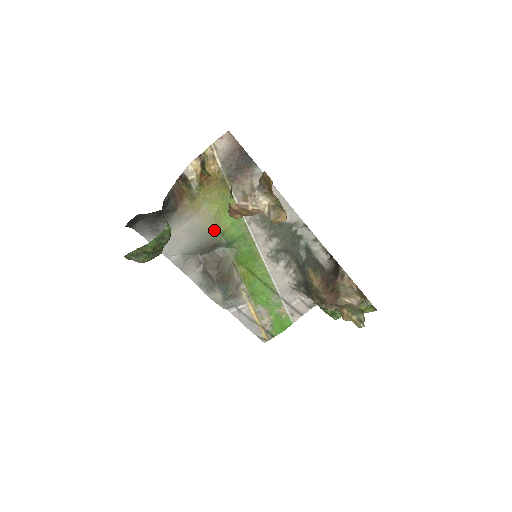
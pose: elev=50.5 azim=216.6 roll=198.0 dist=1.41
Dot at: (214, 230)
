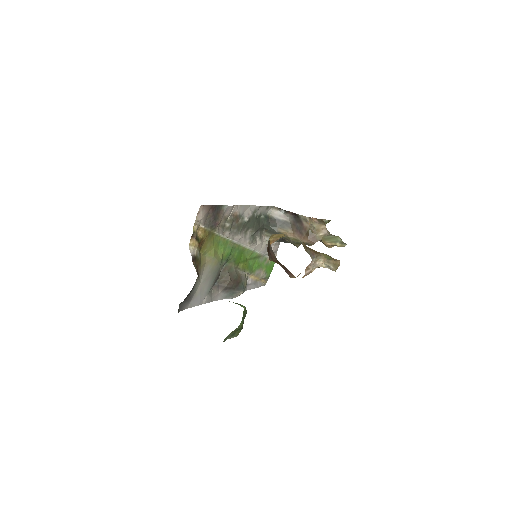
Dot at: (218, 263)
